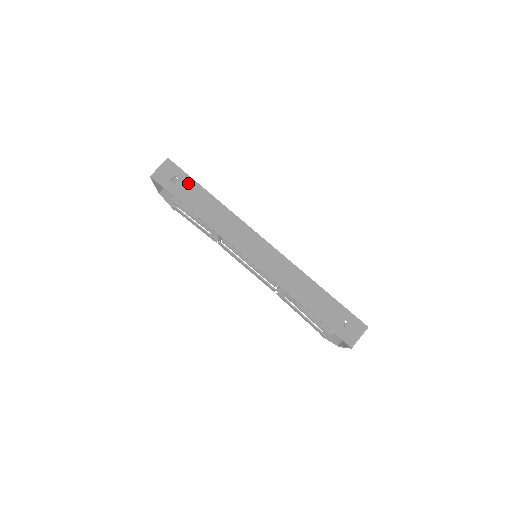
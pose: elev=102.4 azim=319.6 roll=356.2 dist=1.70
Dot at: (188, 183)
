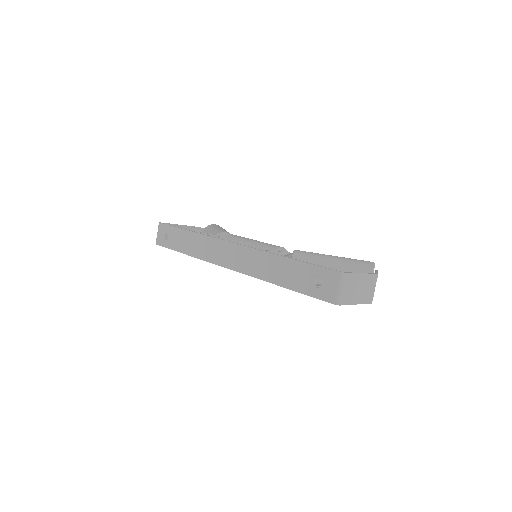
Dot at: (173, 232)
